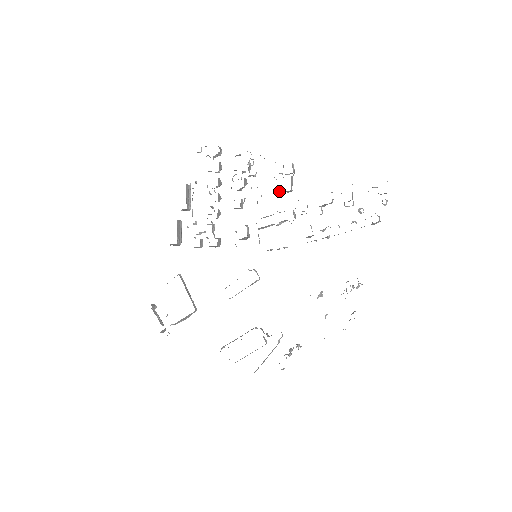
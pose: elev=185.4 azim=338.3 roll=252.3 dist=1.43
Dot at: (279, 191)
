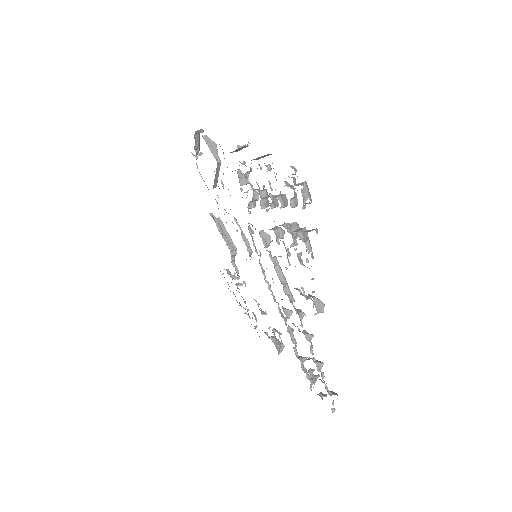
Dot at: occluded
